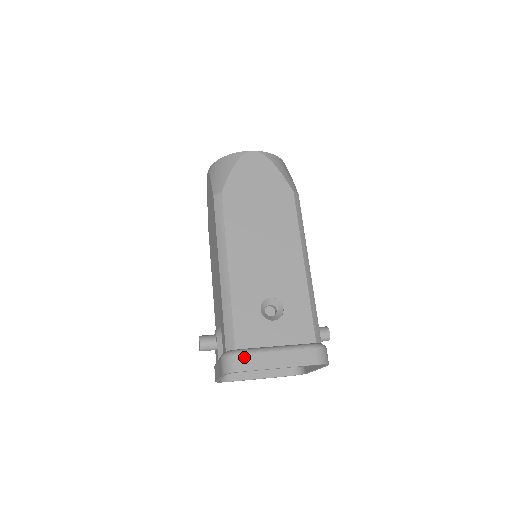
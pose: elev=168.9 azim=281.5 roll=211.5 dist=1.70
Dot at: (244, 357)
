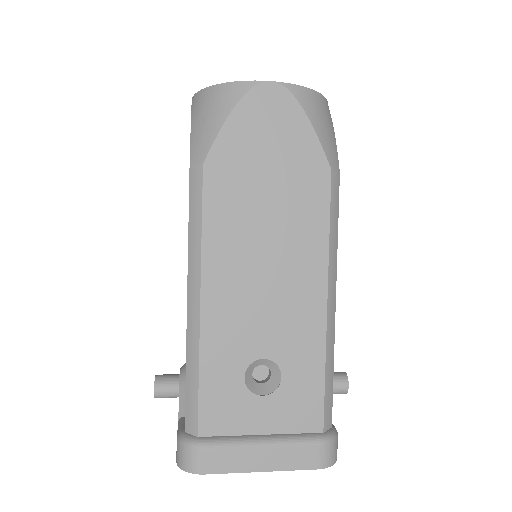
Dot at: (208, 454)
